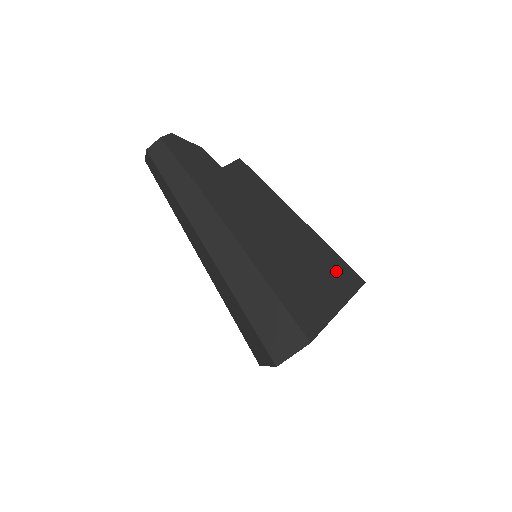
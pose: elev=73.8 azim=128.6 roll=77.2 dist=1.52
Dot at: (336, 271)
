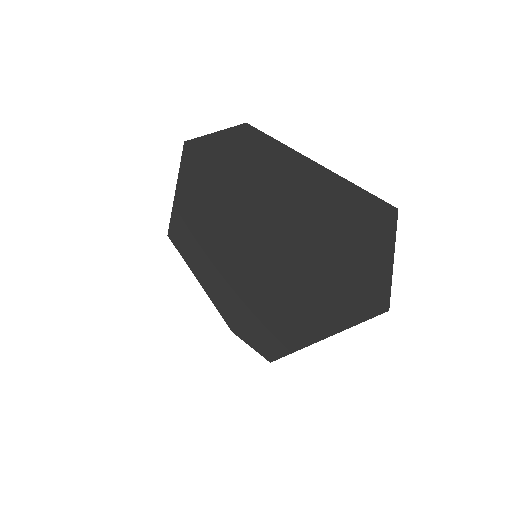
Dot at: occluded
